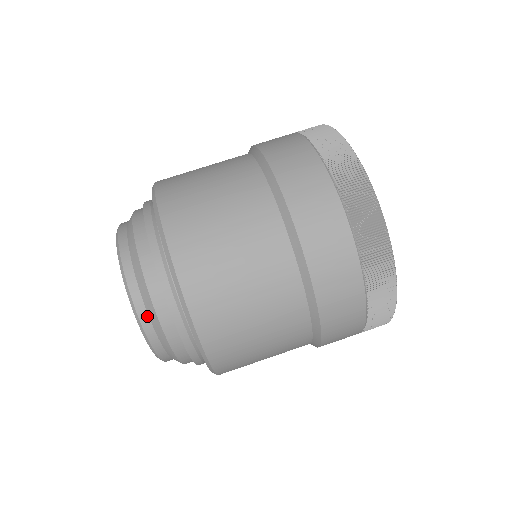
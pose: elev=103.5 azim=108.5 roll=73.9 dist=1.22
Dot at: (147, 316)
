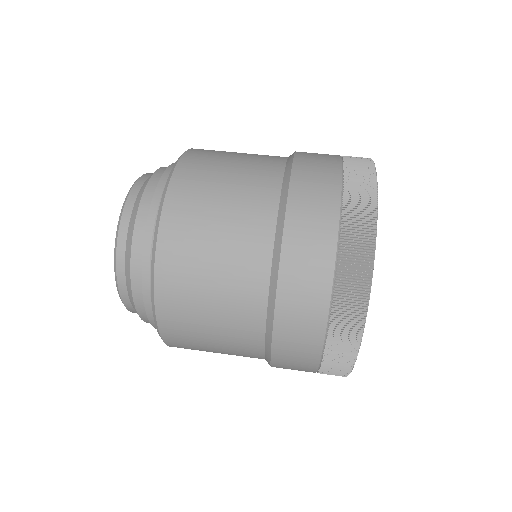
Dot at: (136, 196)
